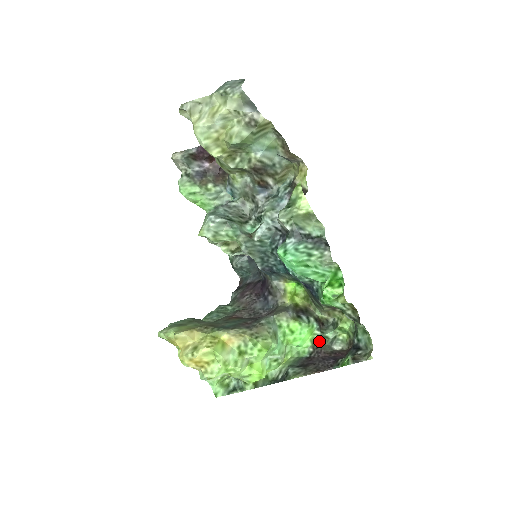
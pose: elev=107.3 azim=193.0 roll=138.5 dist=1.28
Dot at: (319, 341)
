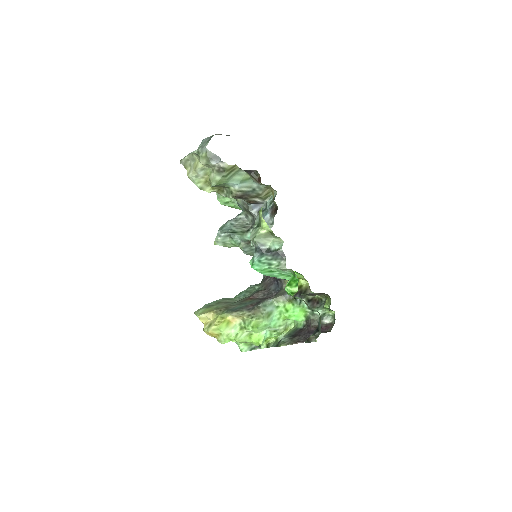
Dot at: (310, 317)
